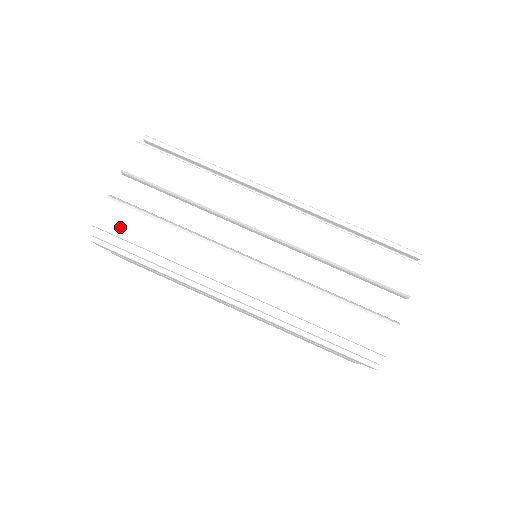
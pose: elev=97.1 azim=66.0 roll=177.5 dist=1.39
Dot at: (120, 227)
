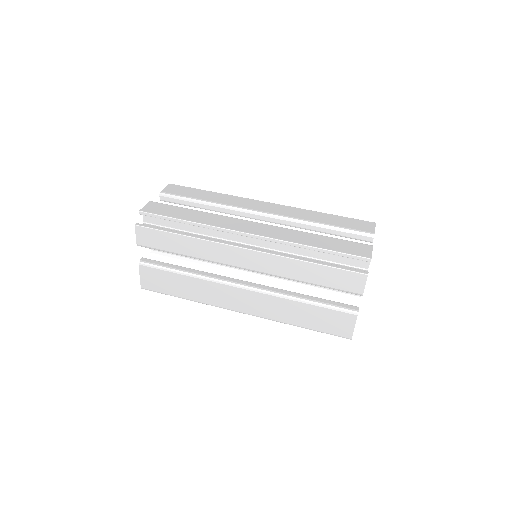
Dot at: (160, 211)
